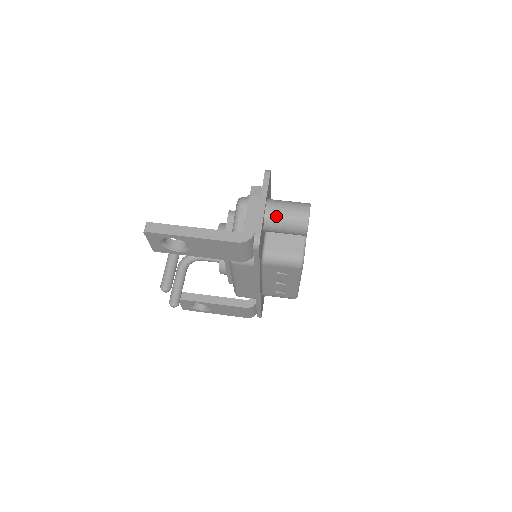
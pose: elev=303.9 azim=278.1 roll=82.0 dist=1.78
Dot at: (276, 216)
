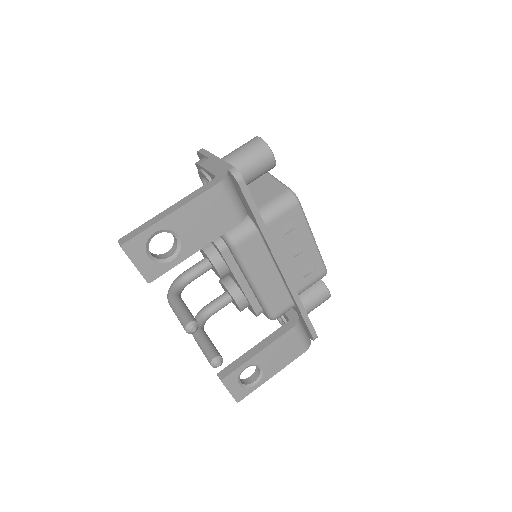
Dot at: (235, 159)
